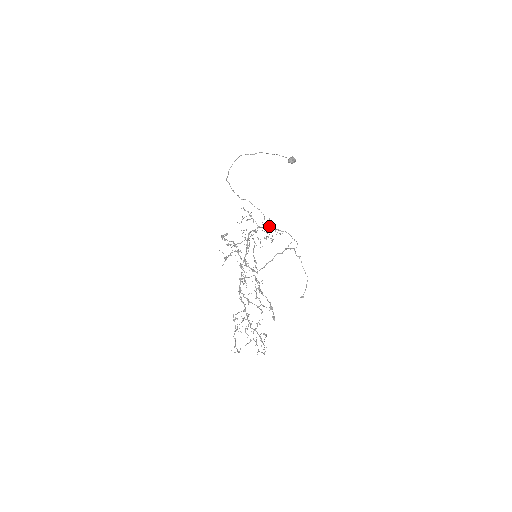
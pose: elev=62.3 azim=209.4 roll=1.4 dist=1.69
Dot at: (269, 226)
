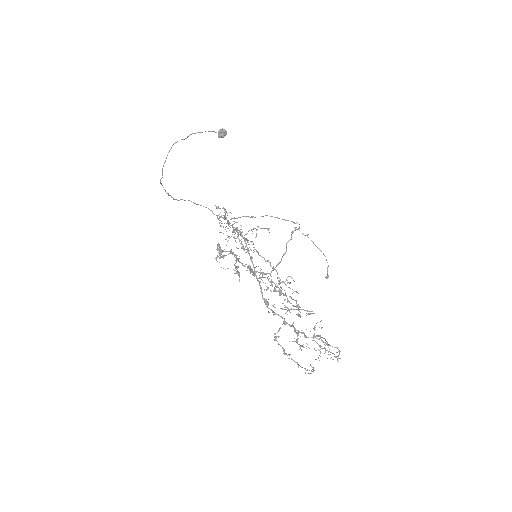
Dot at: (234, 218)
